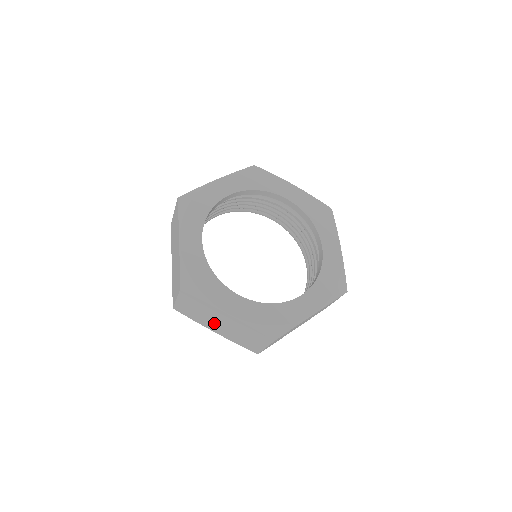
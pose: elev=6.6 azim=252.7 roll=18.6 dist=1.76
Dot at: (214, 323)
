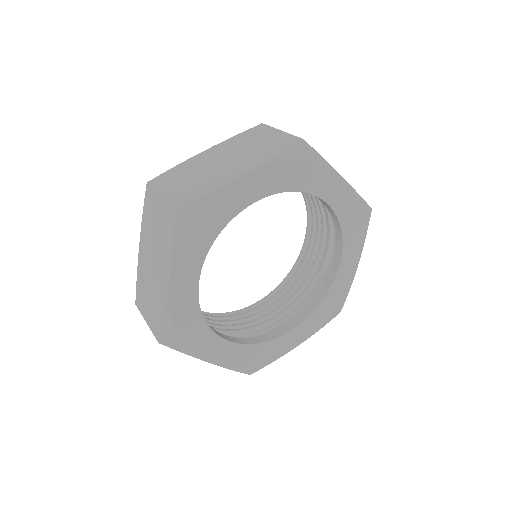
Dot at: occluded
